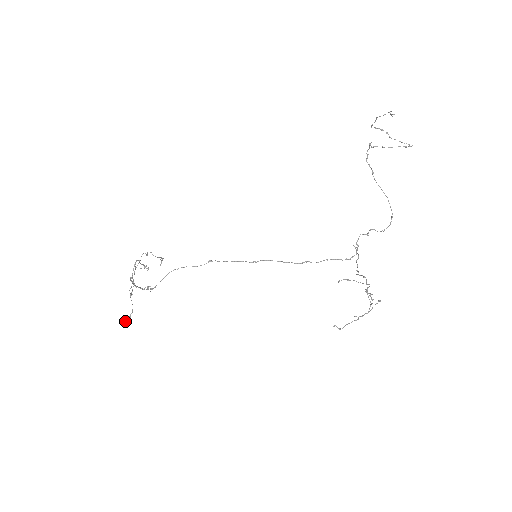
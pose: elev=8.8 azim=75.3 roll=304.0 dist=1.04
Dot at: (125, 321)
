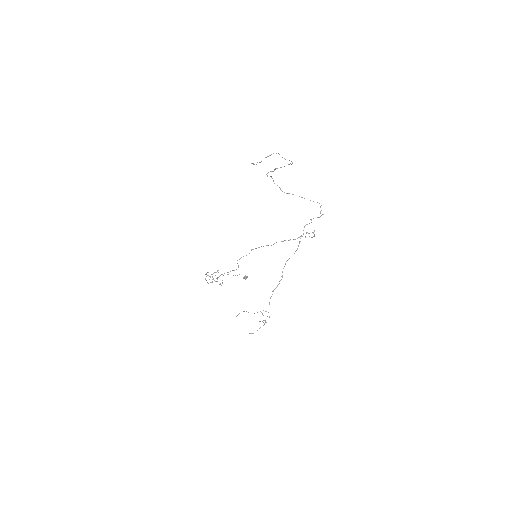
Dot at: (245, 279)
